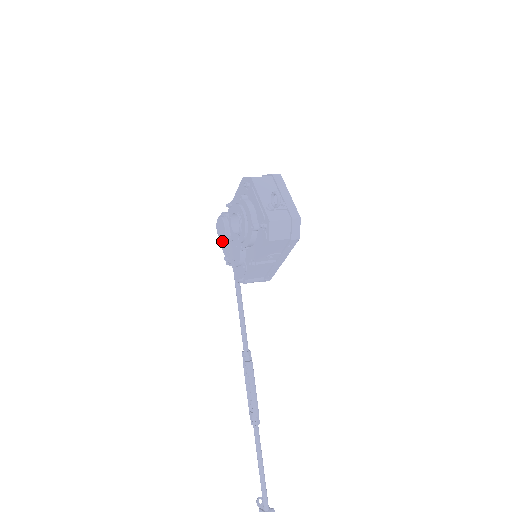
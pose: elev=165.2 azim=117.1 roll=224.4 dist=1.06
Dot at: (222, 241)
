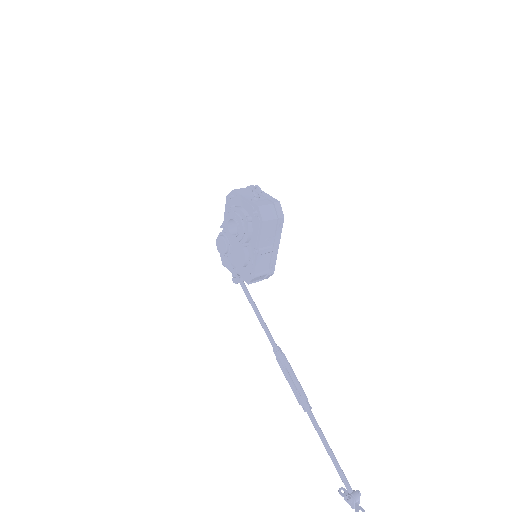
Dot at: (225, 262)
